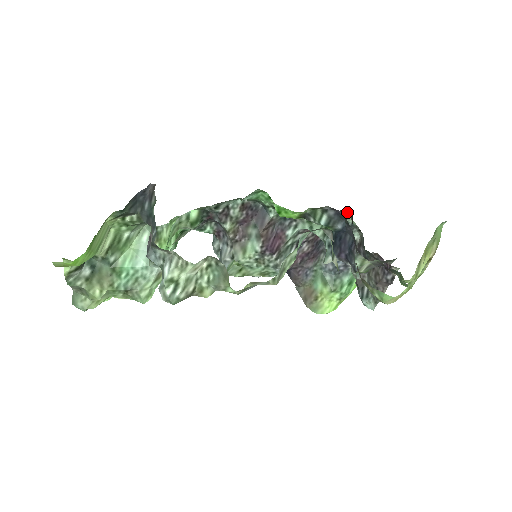
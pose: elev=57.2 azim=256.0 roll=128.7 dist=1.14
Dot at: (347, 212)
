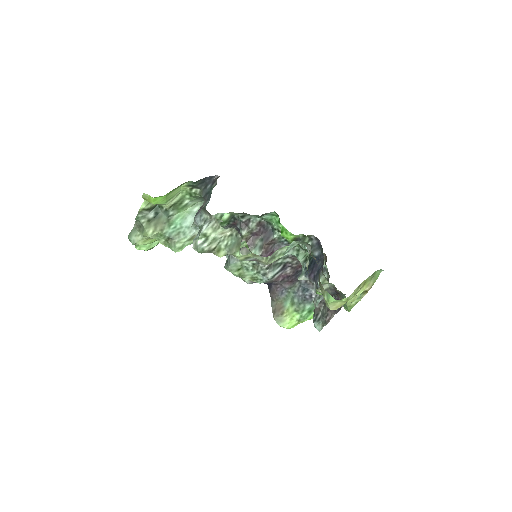
Dot at: (324, 257)
